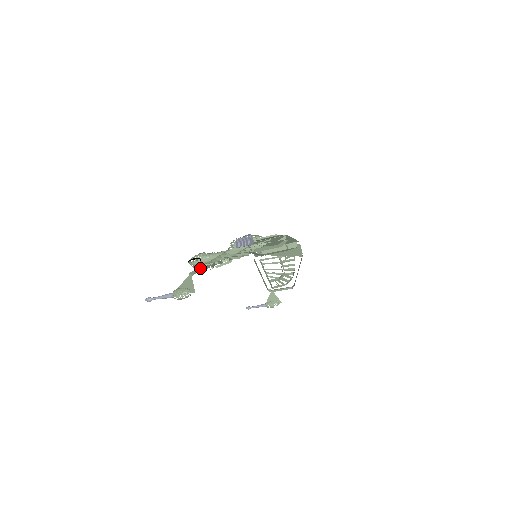
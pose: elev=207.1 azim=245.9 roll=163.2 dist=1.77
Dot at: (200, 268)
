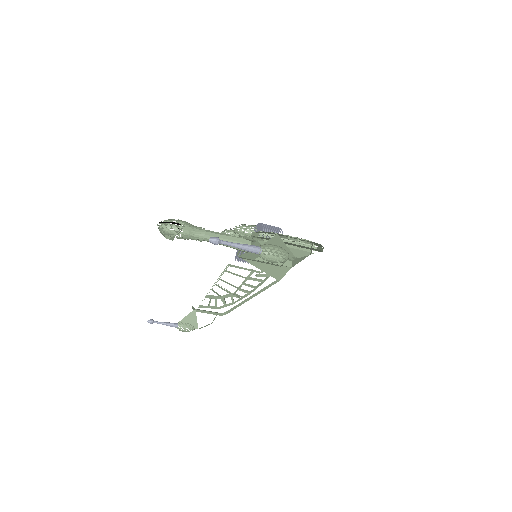
Dot at: occluded
